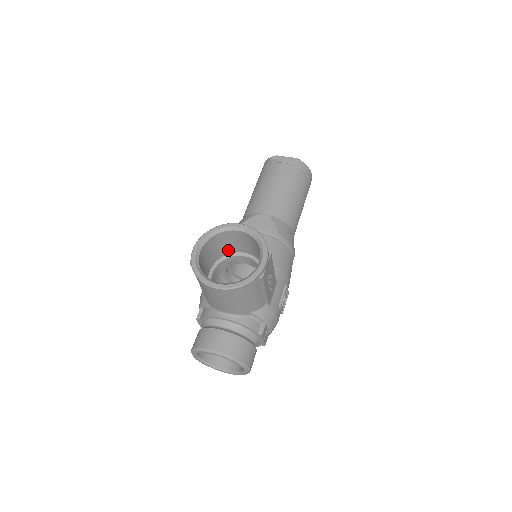
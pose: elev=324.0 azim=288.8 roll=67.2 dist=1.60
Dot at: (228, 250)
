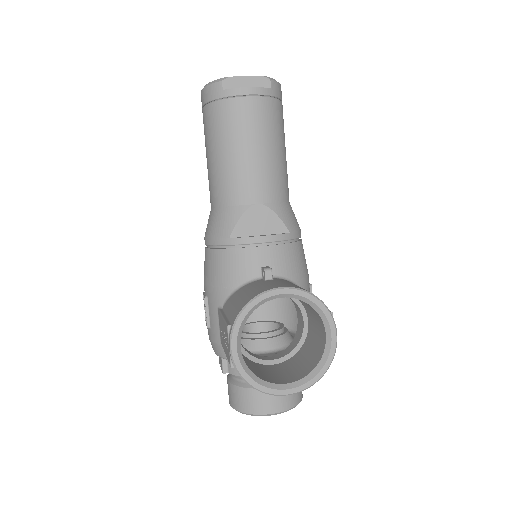
Dot at: occluded
